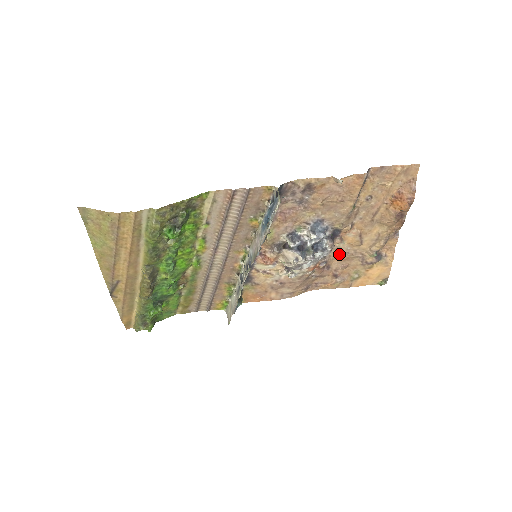
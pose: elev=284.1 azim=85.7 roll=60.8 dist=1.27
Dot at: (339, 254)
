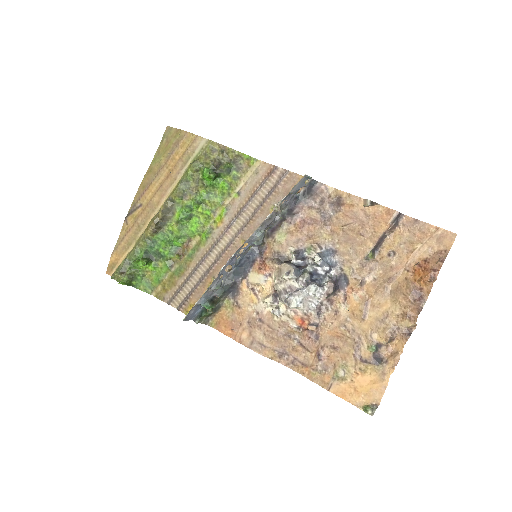
Dot at: (335, 324)
